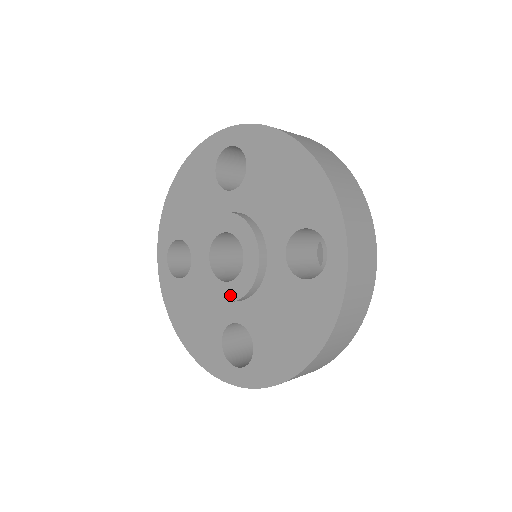
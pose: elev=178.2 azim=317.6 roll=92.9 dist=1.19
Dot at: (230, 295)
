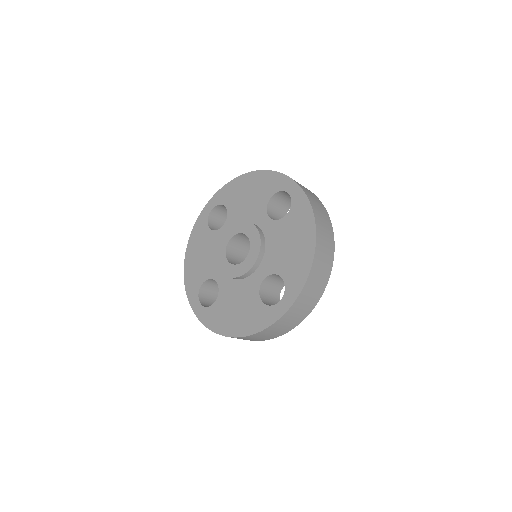
Dot at: (251, 262)
